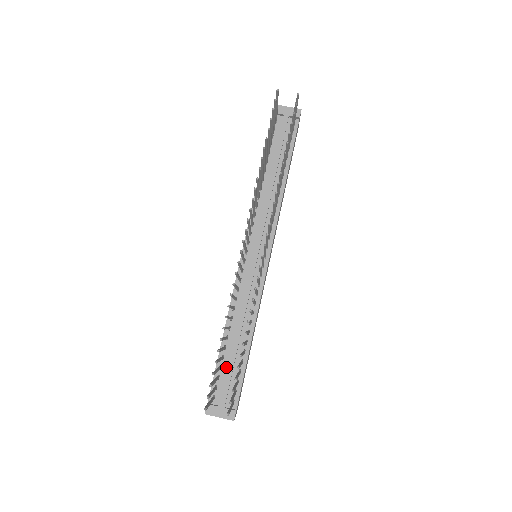
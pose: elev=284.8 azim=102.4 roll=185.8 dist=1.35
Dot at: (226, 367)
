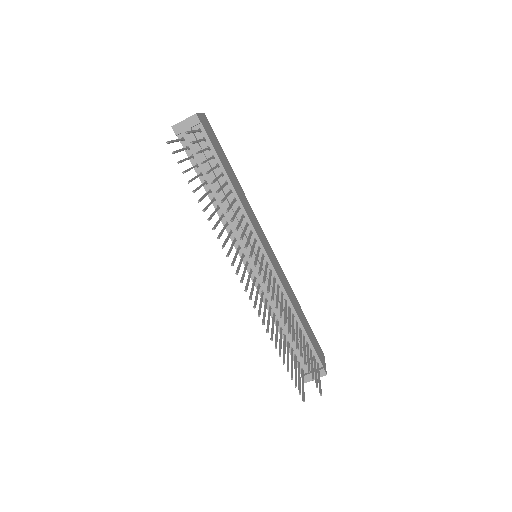
Dot at: (295, 347)
